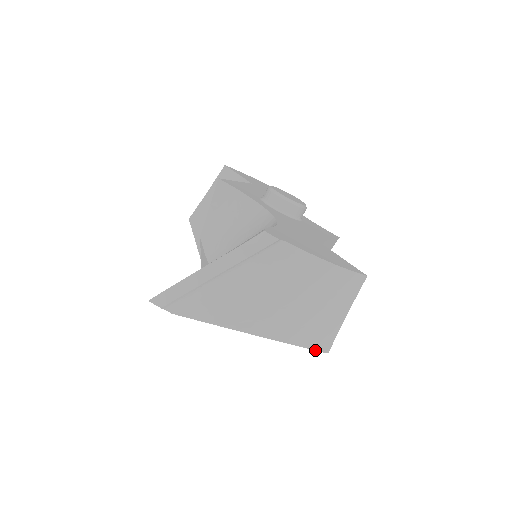
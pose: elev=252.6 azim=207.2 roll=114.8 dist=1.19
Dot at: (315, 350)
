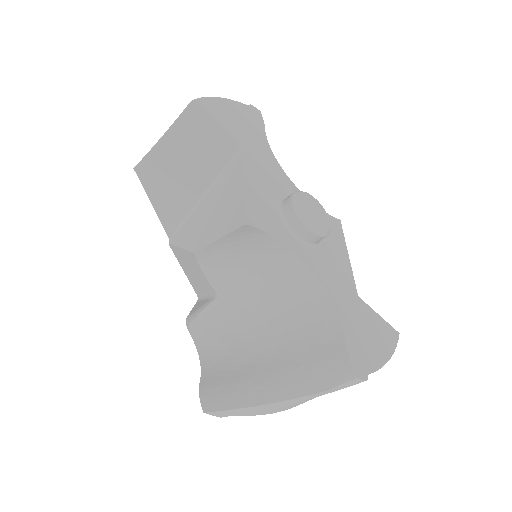
Dot at: occluded
